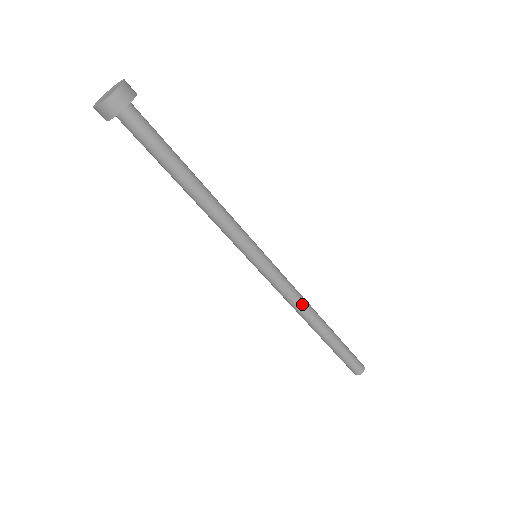
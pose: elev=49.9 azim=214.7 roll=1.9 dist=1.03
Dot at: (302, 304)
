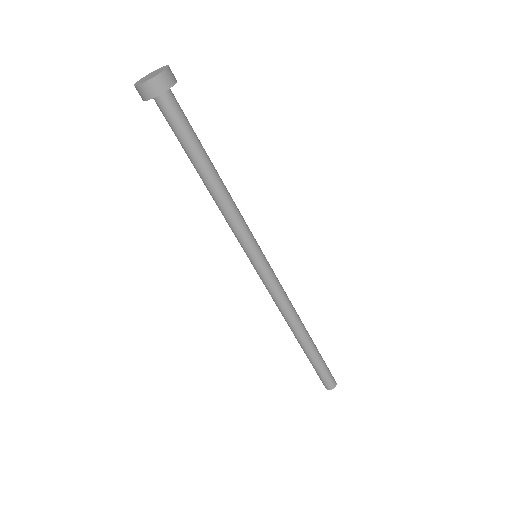
Dot at: (288, 312)
